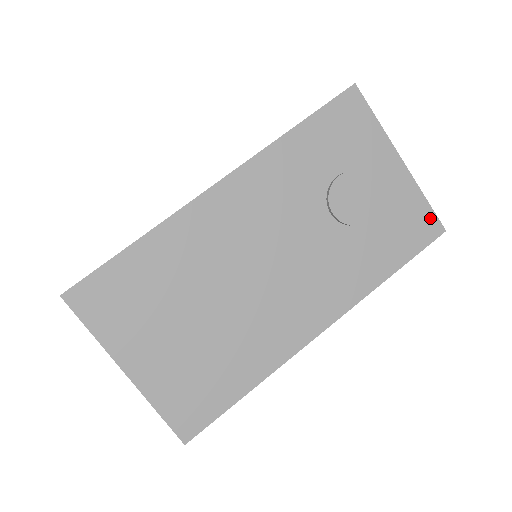
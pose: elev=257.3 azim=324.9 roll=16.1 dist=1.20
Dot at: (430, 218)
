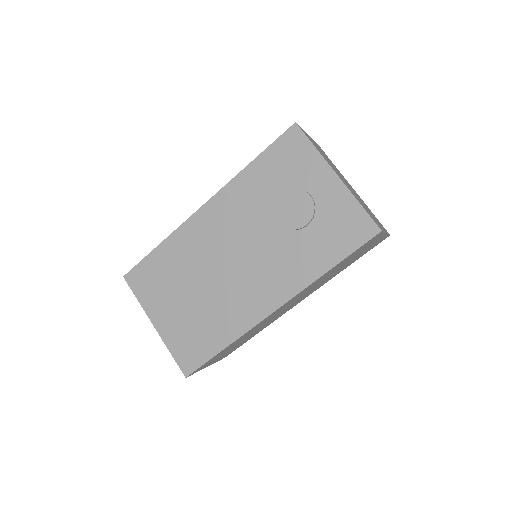
Dot at: (365, 221)
